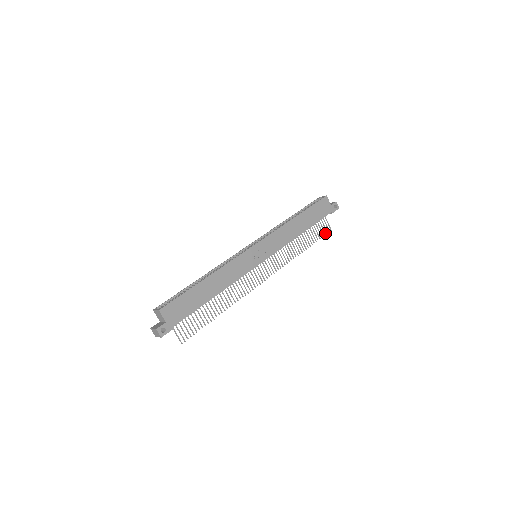
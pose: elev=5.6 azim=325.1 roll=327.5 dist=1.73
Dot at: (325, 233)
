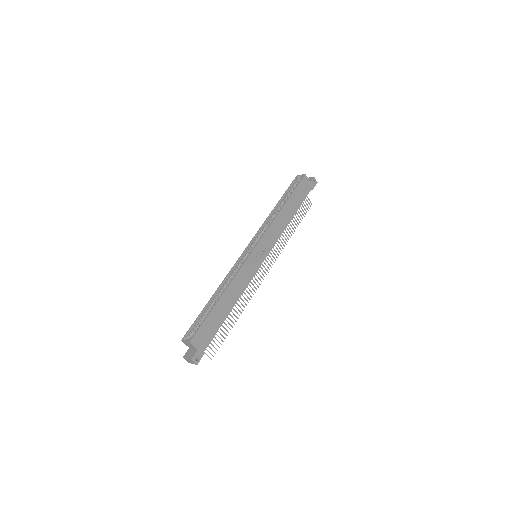
Dot at: (307, 209)
